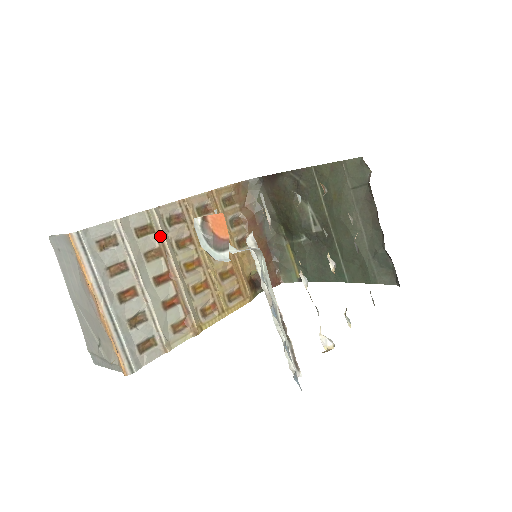
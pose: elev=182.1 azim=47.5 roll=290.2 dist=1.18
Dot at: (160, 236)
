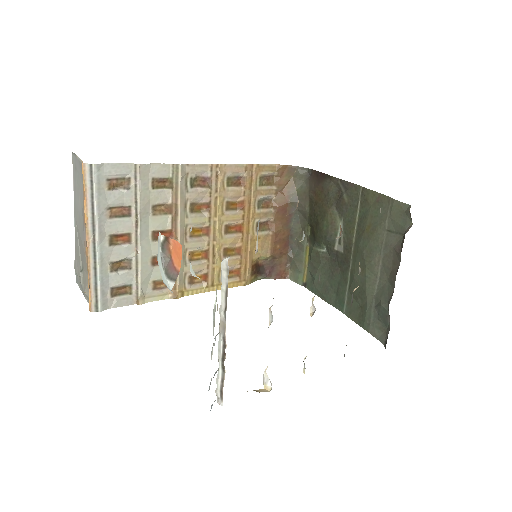
Dot at: (176, 194)
